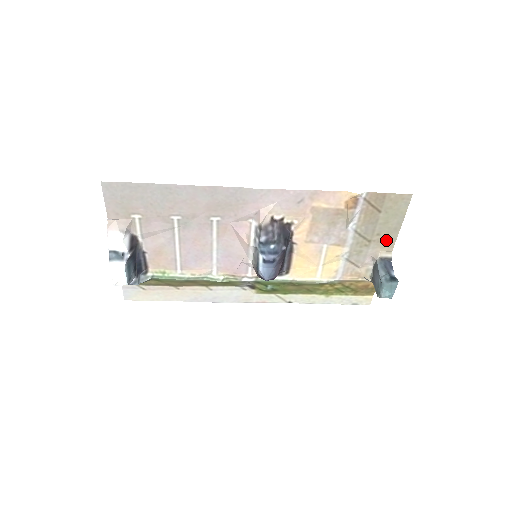
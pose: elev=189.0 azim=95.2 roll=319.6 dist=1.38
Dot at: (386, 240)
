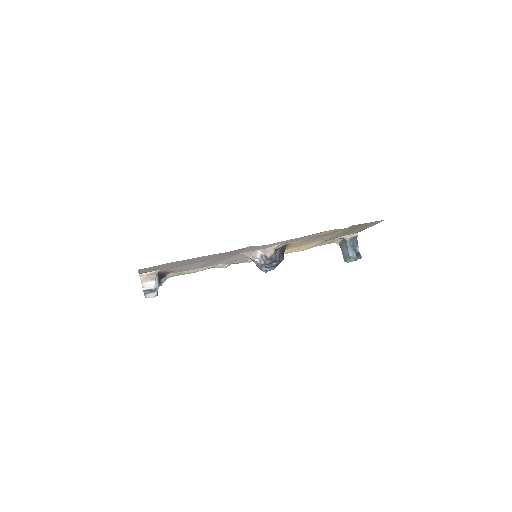
Dot at: (357, 231)
